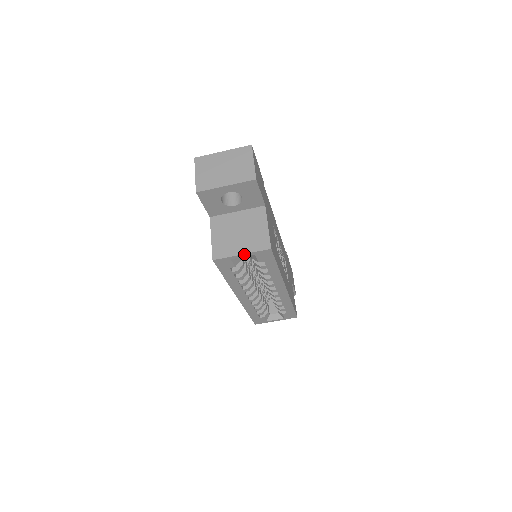
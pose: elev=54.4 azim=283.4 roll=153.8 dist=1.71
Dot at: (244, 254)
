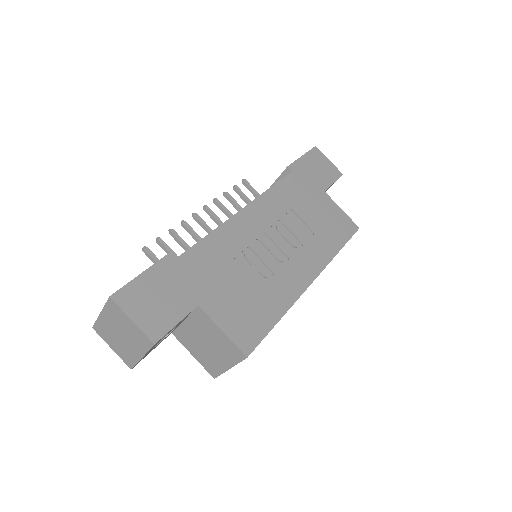
Dot at: (231, 367)
